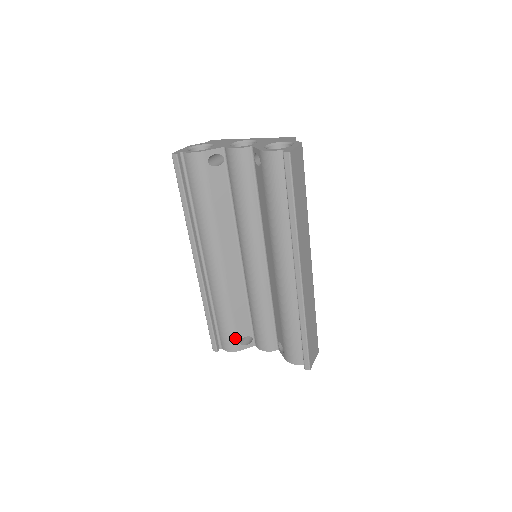
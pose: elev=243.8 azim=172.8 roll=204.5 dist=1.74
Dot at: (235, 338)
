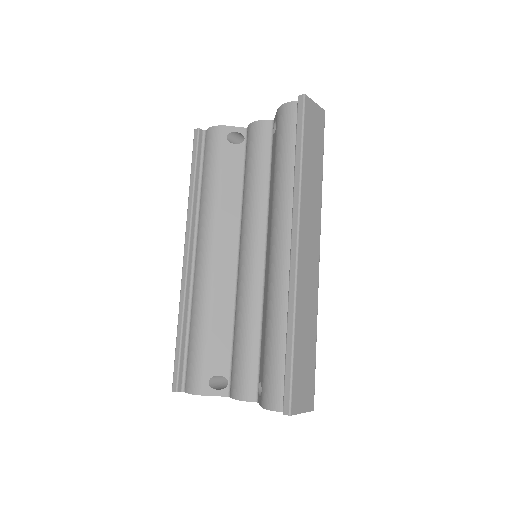
Dot at: (204, 371)
